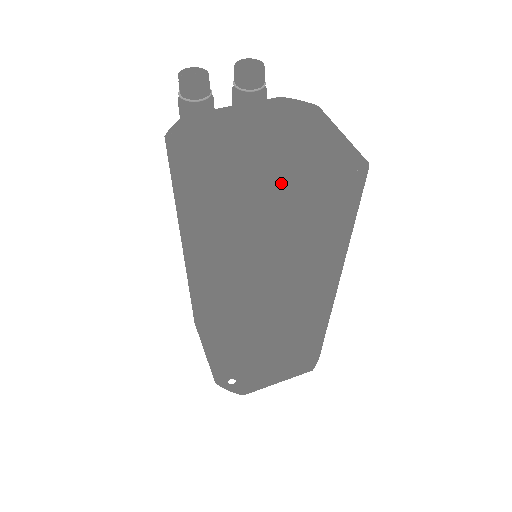
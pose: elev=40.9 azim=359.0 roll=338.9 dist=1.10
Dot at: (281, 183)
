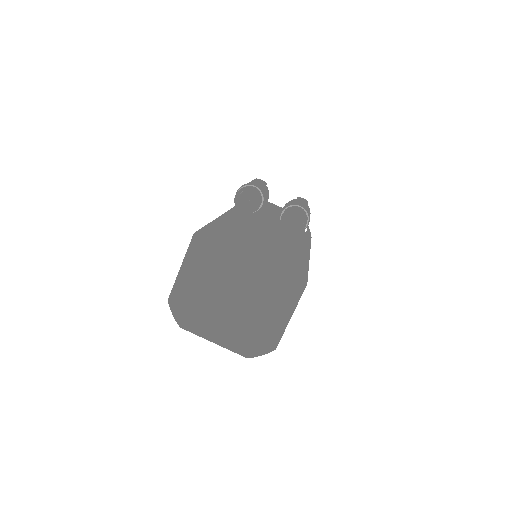
Dot at: (219, 322)
